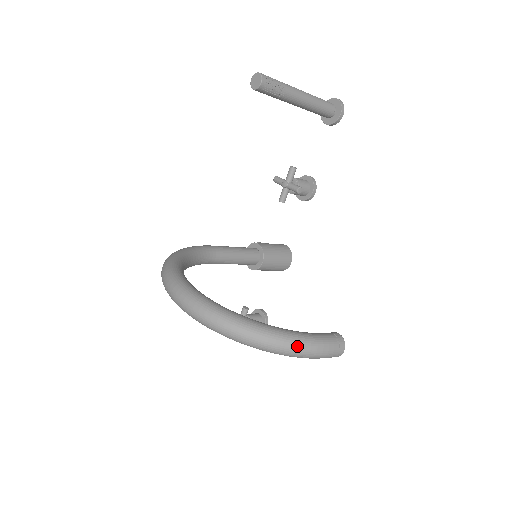
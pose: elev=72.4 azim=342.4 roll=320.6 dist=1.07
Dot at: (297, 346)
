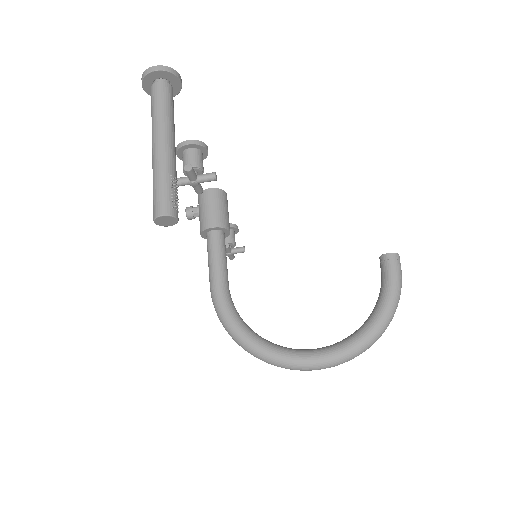
Dot at: occluded
